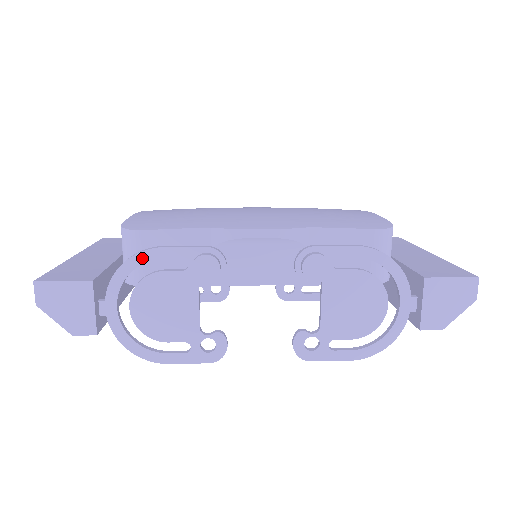
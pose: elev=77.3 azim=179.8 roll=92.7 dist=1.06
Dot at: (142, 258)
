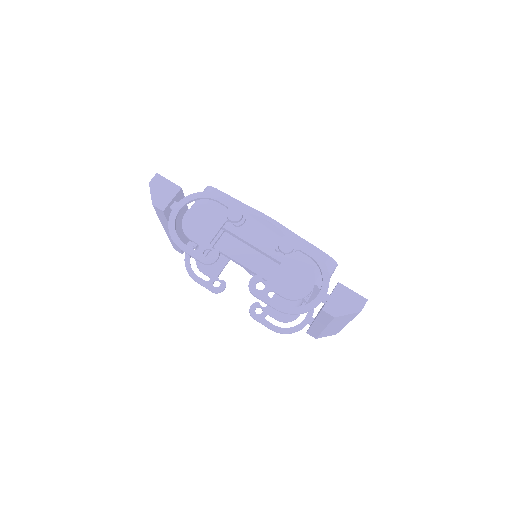
Dot at: (209, 195)
